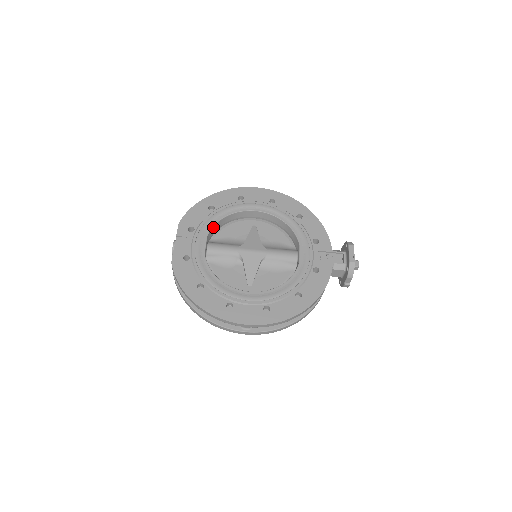
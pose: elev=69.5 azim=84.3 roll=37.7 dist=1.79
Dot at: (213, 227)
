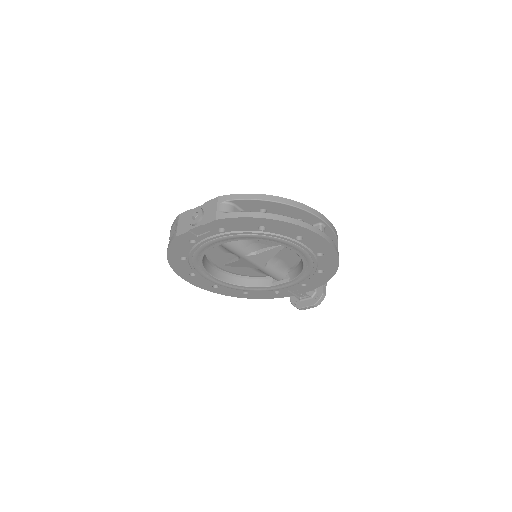
Dot at: (243, 239)
